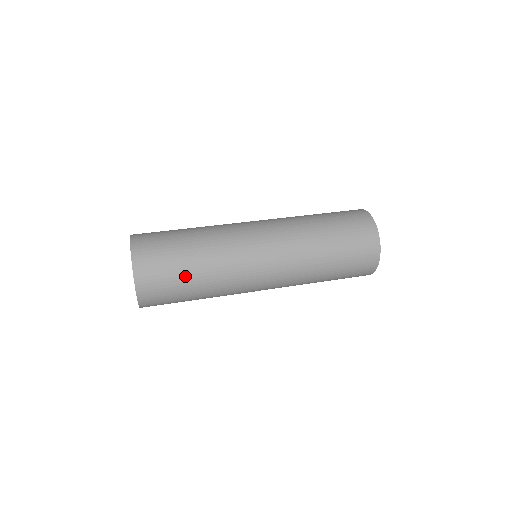
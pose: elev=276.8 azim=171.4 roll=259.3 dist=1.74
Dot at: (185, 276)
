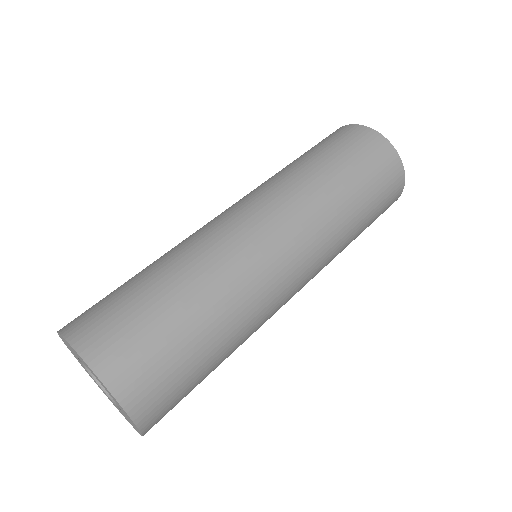
Dot at: (196, 346)
